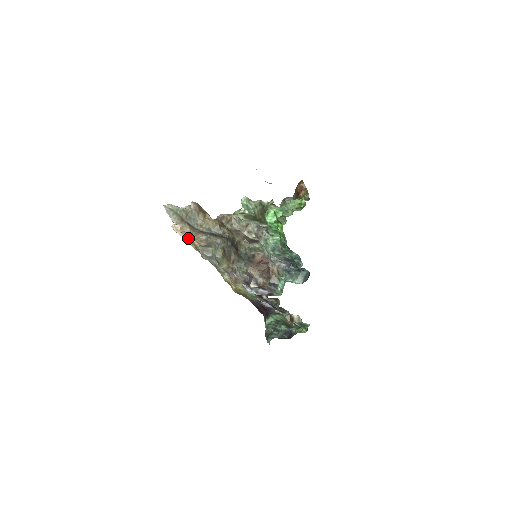
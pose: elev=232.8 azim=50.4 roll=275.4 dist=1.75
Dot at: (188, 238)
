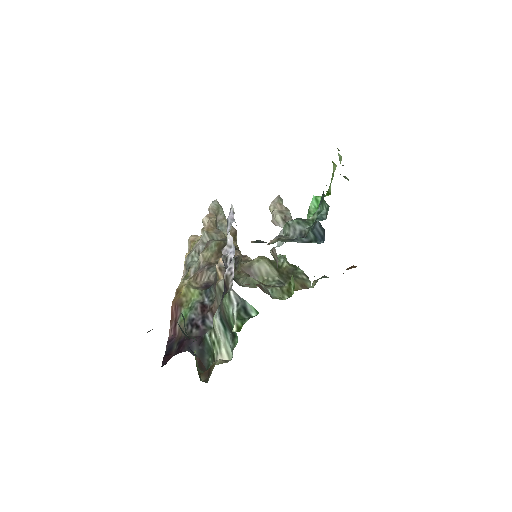
Dot at: (195, 241)
